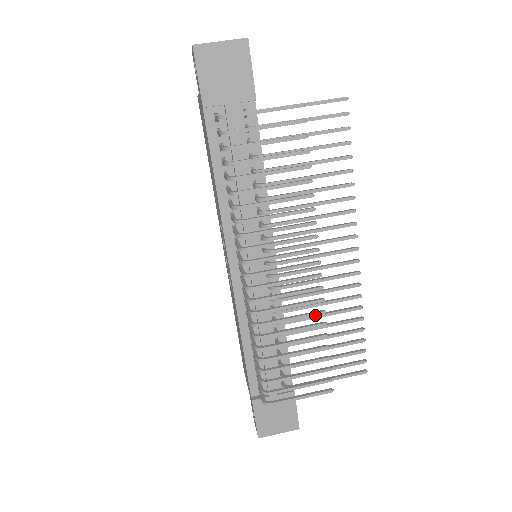
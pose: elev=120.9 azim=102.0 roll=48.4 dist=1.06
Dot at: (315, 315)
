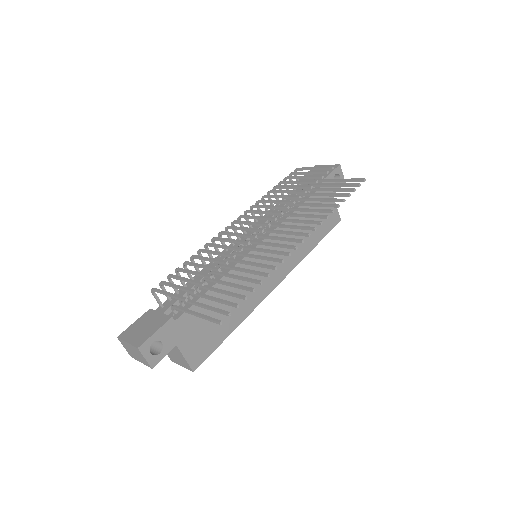
Dot at: (236, 248)
